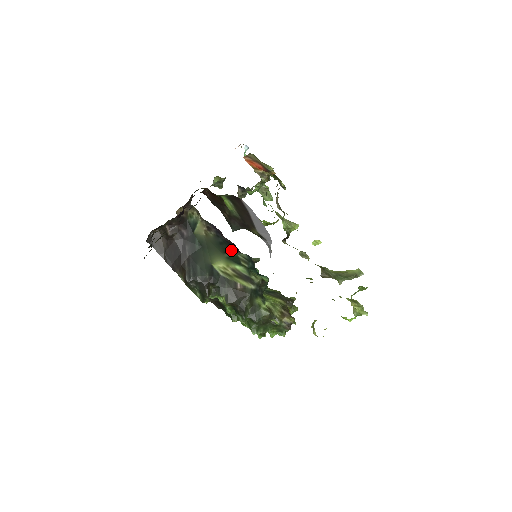
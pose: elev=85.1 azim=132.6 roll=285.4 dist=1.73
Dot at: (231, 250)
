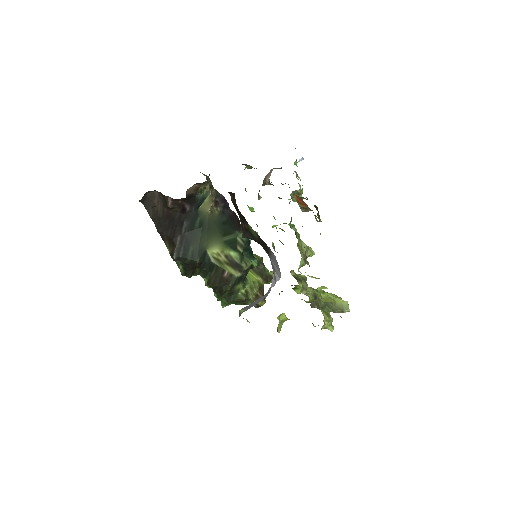
Dot at: (232, 231)
